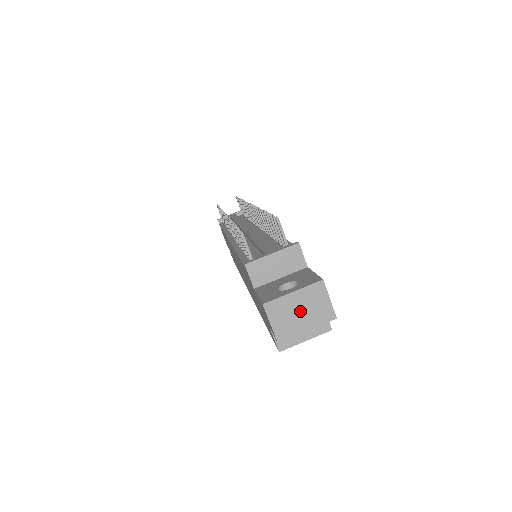
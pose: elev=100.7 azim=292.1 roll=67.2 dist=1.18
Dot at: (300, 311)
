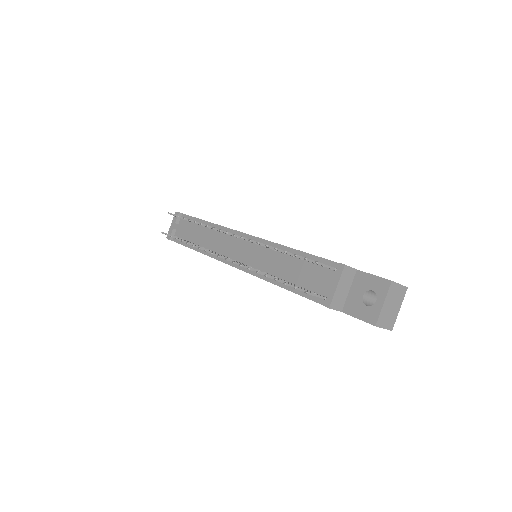
Dot at: (392, 306)
